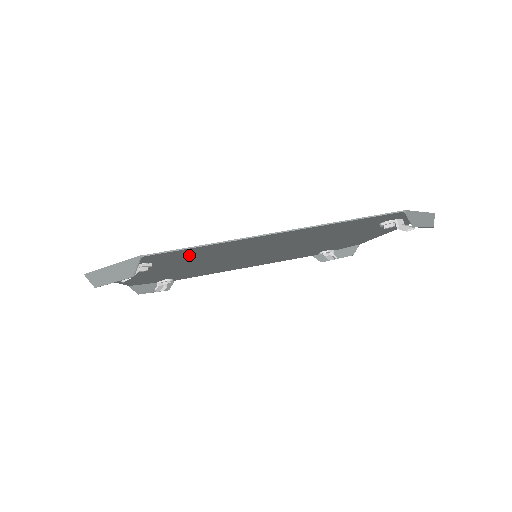
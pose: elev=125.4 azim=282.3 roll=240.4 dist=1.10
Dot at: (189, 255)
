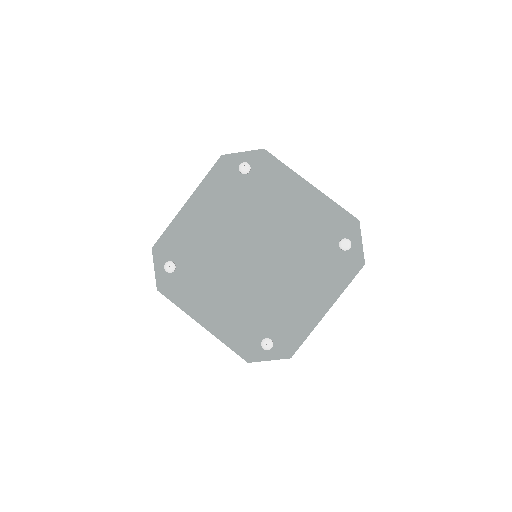
Dot at: (283, 328)
